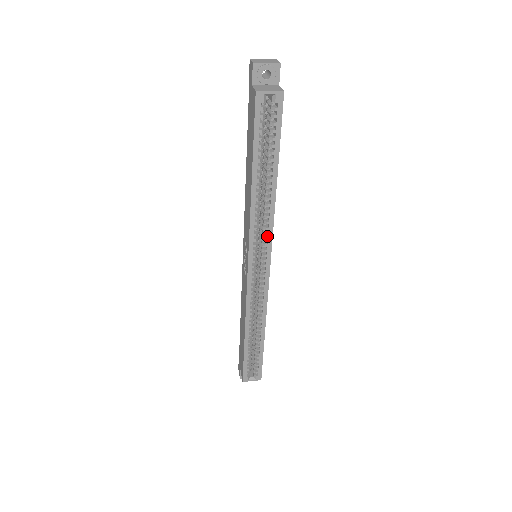
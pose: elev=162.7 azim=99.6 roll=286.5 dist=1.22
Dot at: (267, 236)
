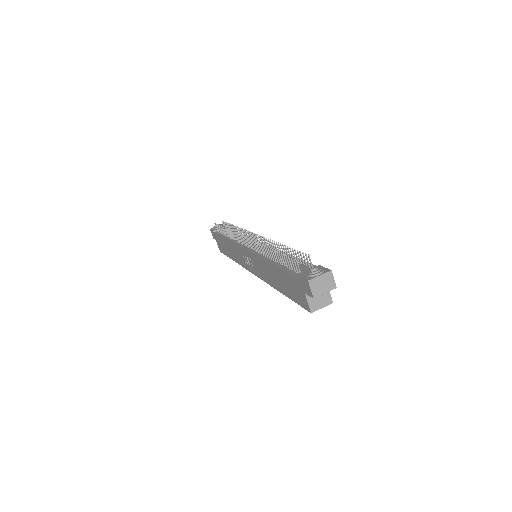
Dot at: occluded
